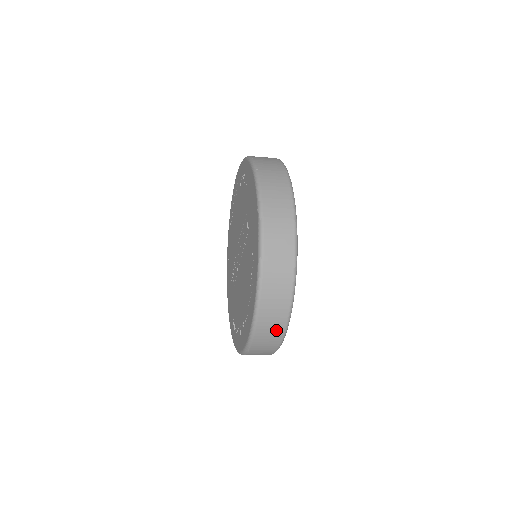
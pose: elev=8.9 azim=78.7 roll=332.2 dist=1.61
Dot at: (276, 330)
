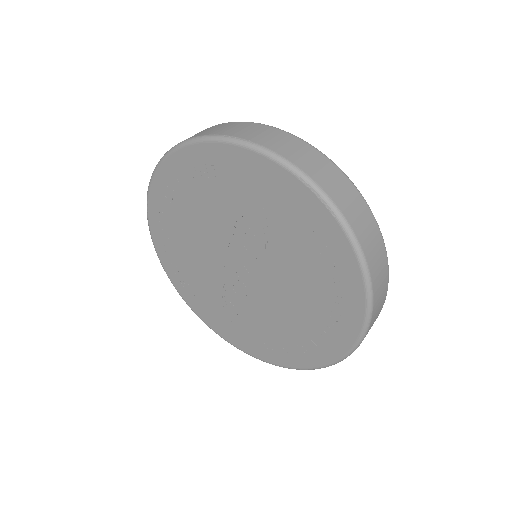
Dot at: (382, 302)
